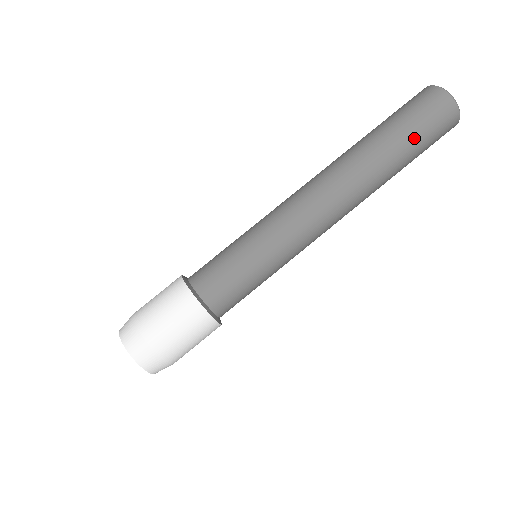
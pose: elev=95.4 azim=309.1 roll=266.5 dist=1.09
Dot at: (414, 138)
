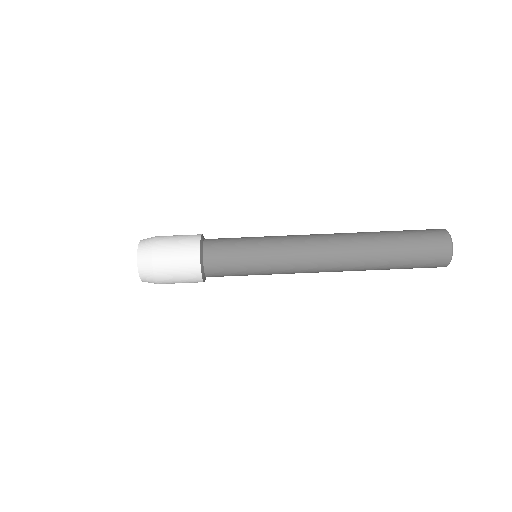
Dot at: (404, 268)
